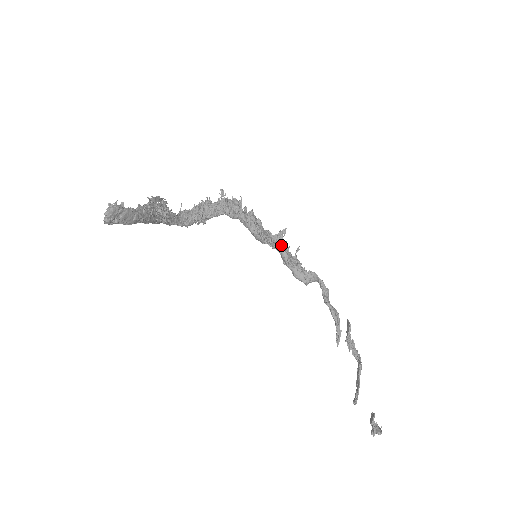
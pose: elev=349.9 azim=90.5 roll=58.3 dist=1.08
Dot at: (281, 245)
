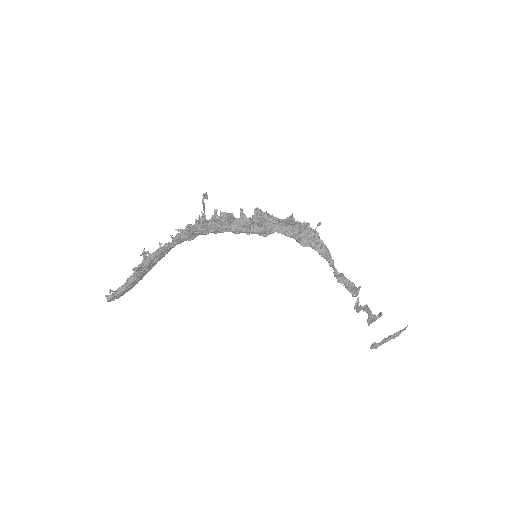
Dot at: (289, 235)
